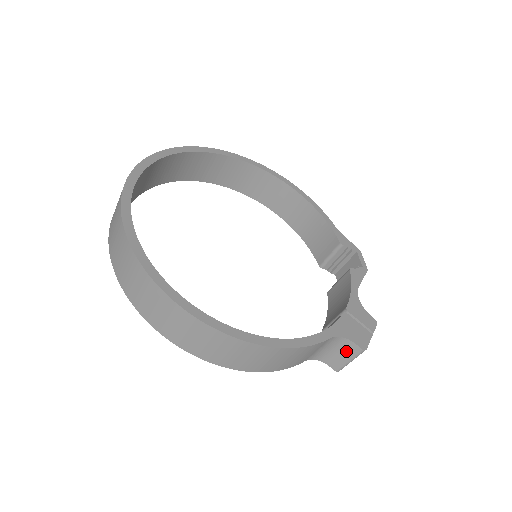
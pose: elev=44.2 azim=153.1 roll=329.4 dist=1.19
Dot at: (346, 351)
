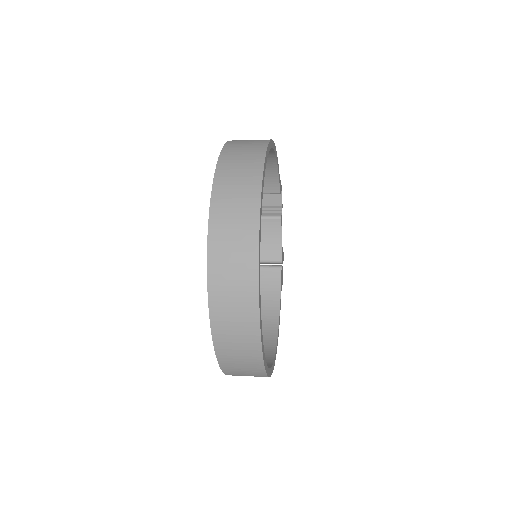
Dot at: occluded
